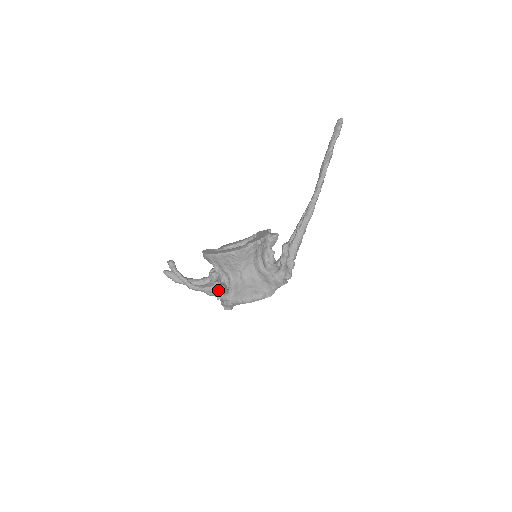
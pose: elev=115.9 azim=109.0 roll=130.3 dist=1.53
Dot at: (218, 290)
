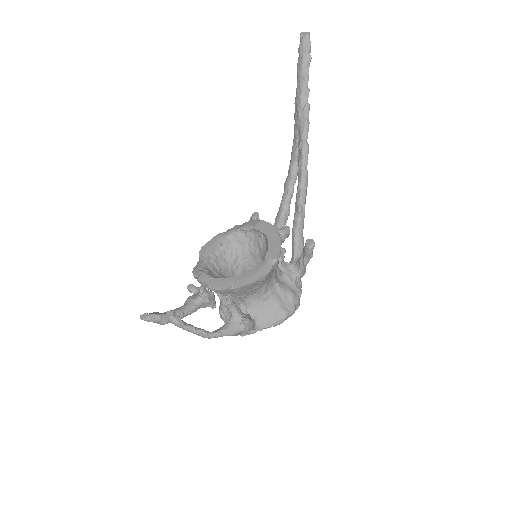
Dot at: (249, 329)
